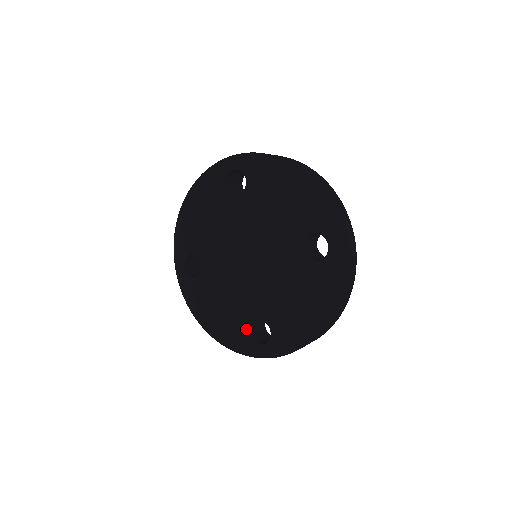
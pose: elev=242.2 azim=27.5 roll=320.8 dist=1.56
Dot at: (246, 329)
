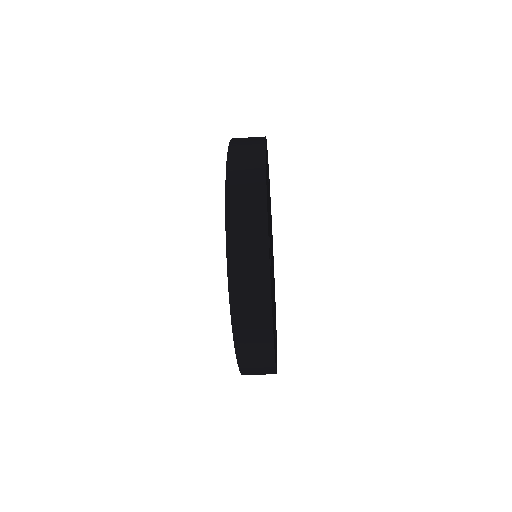
Dot at: occluded
